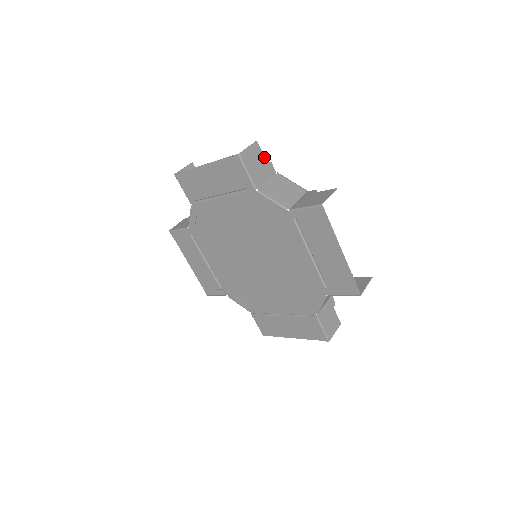
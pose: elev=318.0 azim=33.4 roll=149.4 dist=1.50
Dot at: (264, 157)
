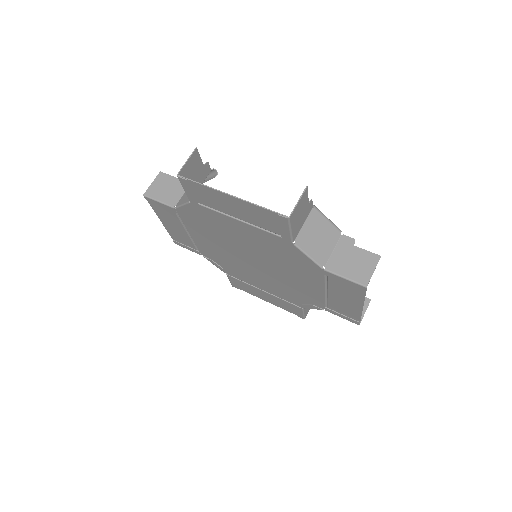
Dot at: (308, 199)
